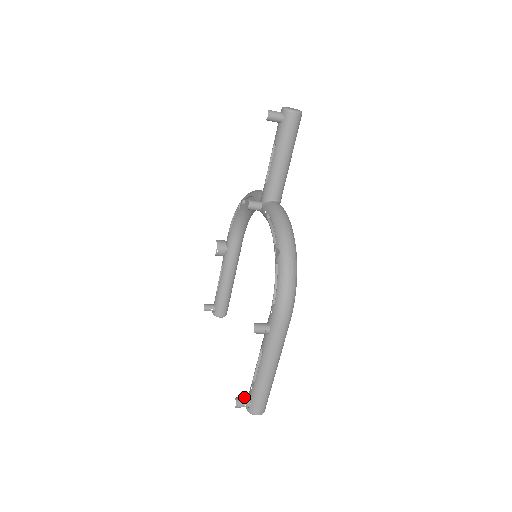
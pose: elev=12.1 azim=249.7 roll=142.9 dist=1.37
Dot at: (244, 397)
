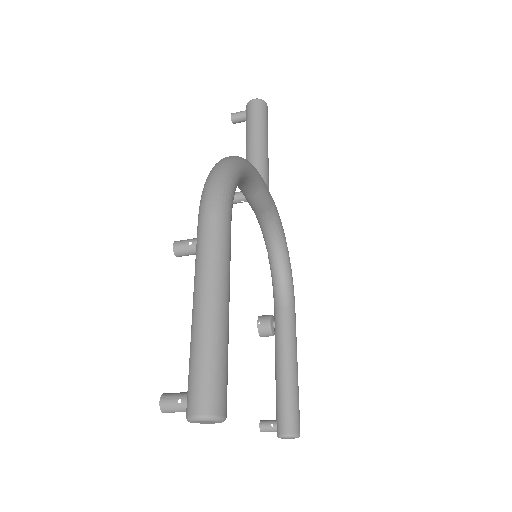
Dot at: (184, 393)
